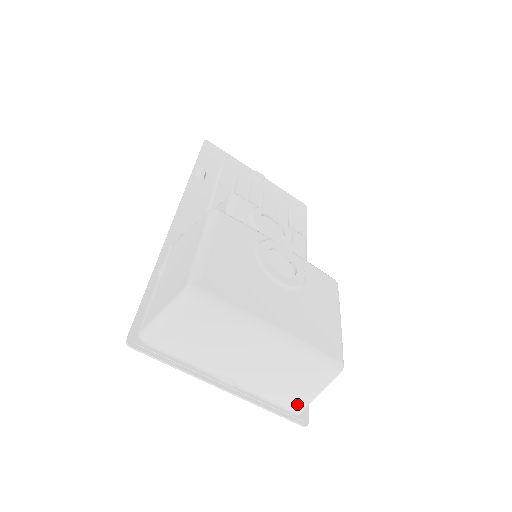
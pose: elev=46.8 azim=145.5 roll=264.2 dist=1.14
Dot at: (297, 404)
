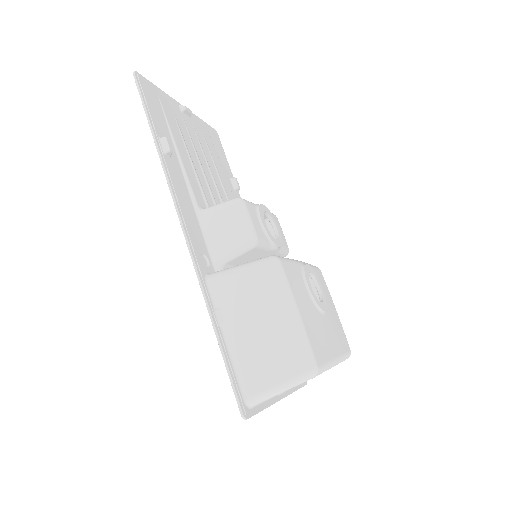
Dot at: occluded
